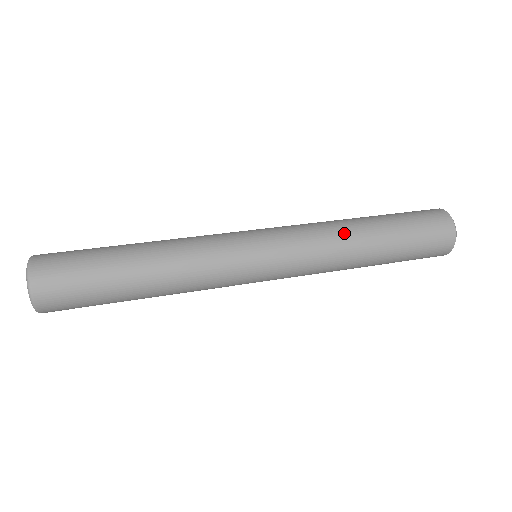
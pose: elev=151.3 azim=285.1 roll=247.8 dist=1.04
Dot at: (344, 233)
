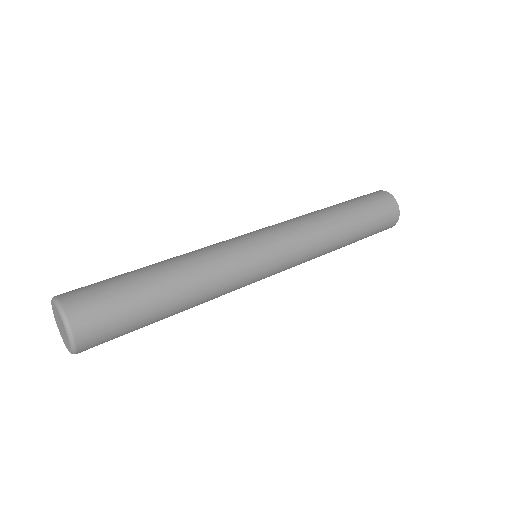
Dot at: (328, 228)
